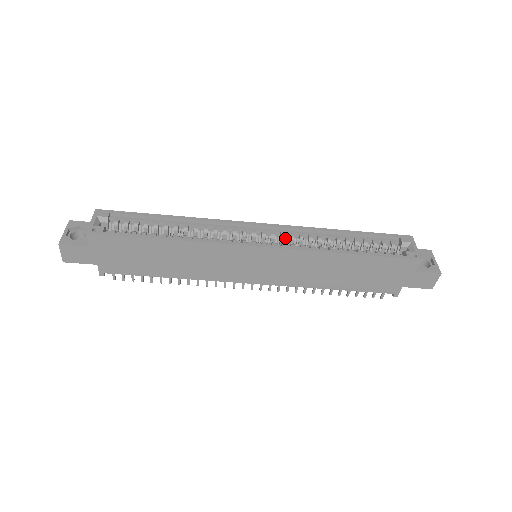
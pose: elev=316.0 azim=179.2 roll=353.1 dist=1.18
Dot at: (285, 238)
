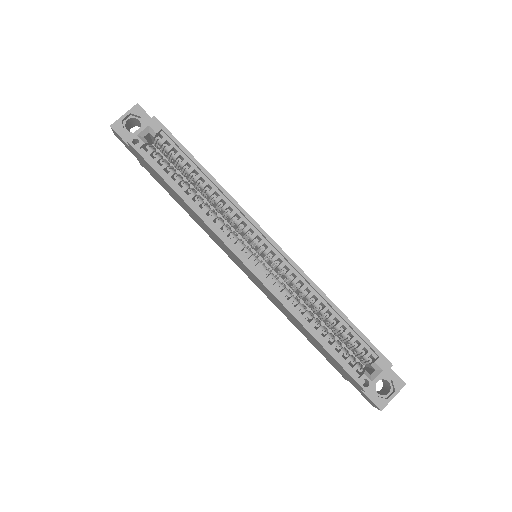
Dot at: (282, 270)
